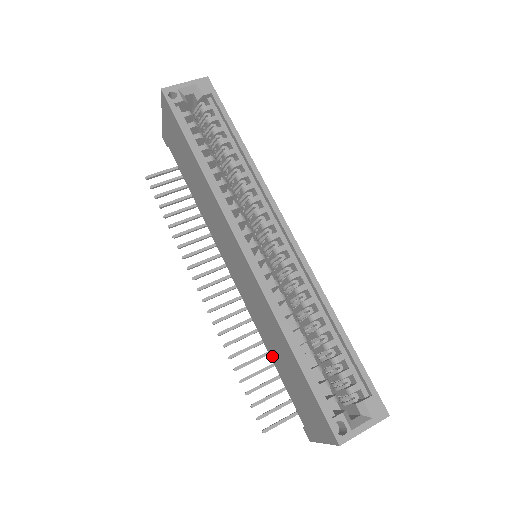
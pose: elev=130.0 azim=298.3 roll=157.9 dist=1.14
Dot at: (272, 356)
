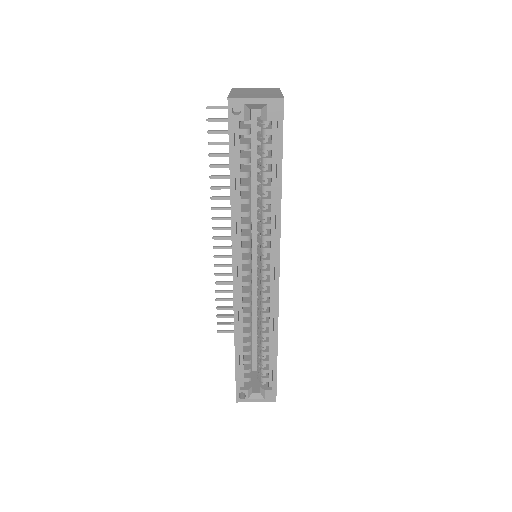
Dot at: occluded
